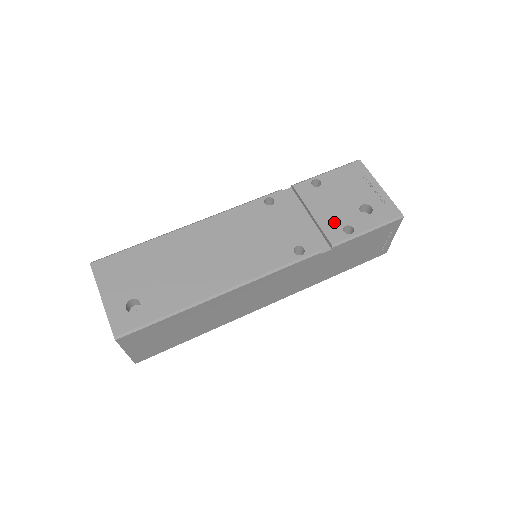
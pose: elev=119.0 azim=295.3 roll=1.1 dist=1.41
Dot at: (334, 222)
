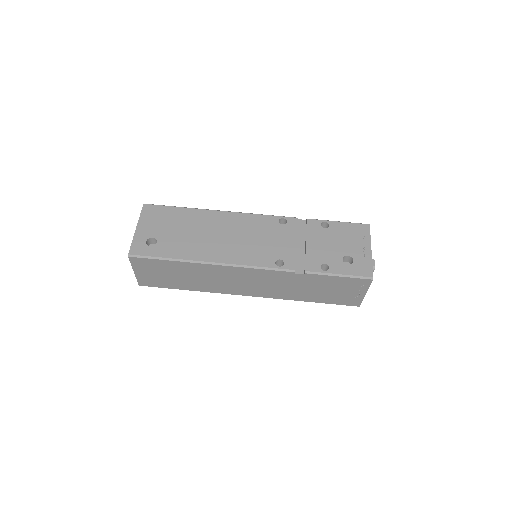
Dot at: (318, 257)
